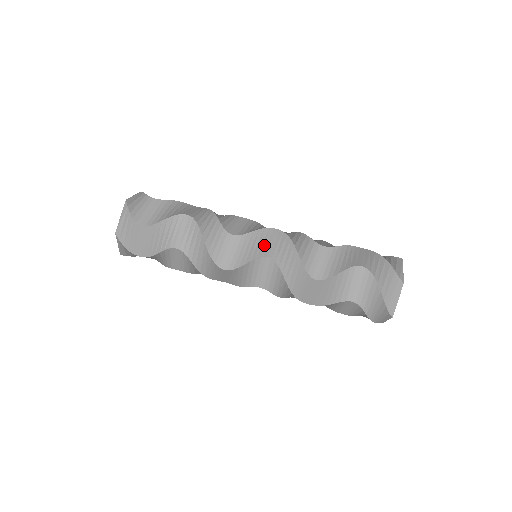
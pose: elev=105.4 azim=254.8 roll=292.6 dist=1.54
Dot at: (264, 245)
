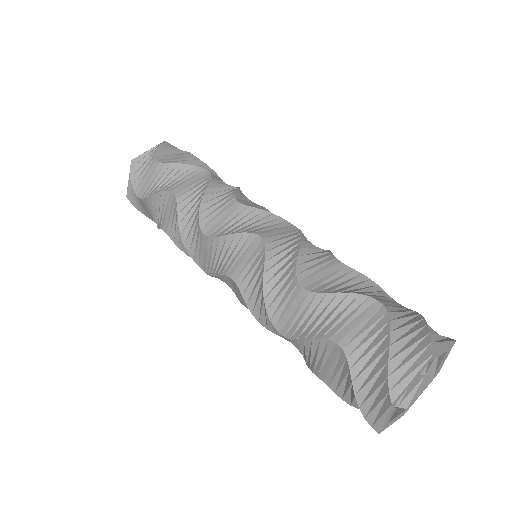
Dot at: (266, 227)
